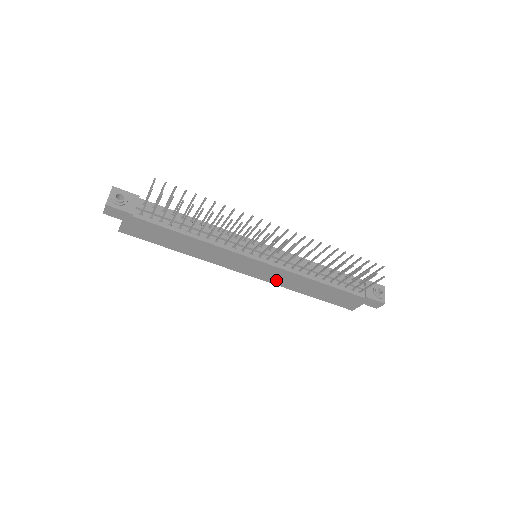
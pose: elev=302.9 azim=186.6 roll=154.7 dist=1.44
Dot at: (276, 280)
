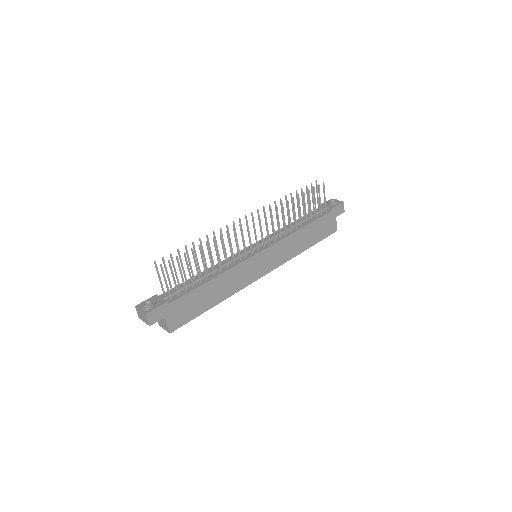
Dot at: (283, 258)
